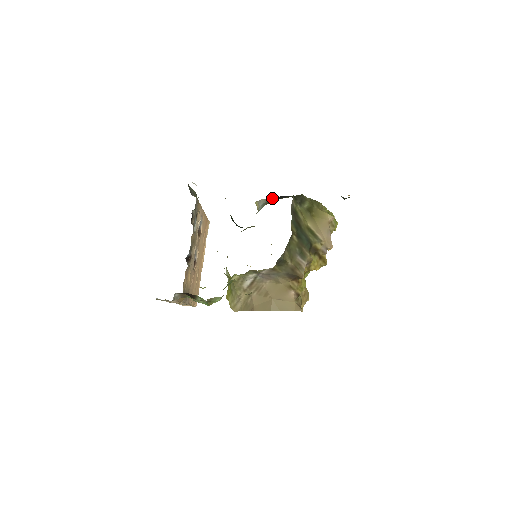
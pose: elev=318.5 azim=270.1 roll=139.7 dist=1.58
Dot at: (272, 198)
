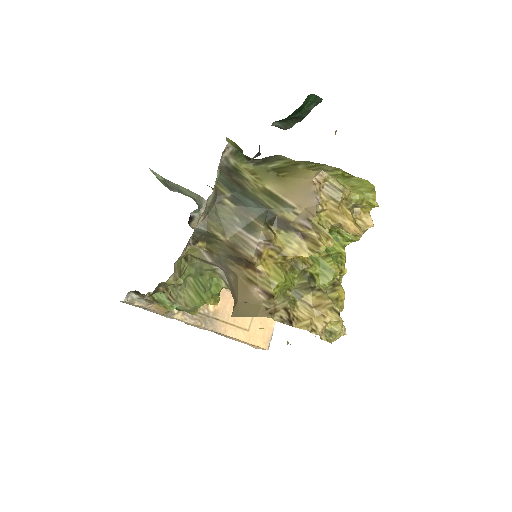
Dot at: occluded
